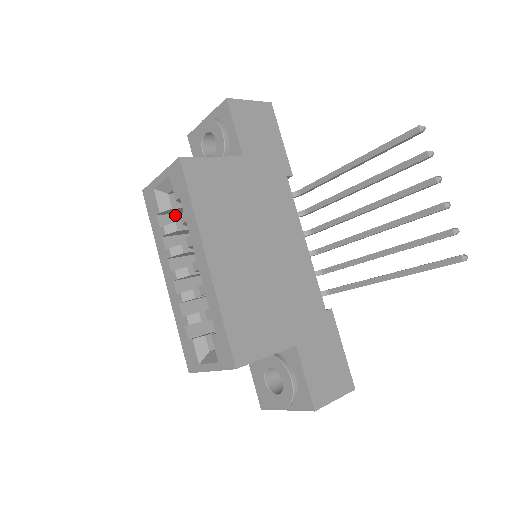
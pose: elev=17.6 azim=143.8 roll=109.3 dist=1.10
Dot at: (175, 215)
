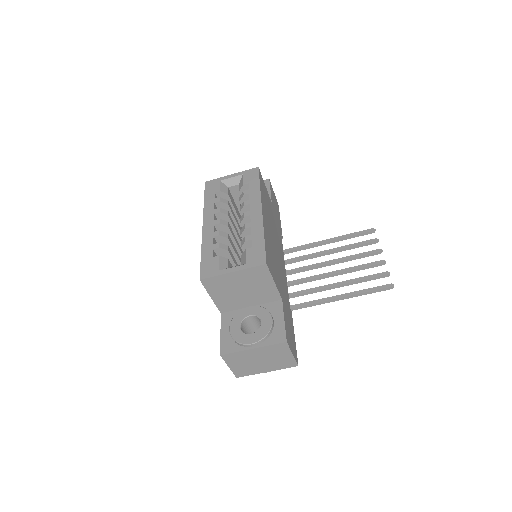
Dot at: occluded
